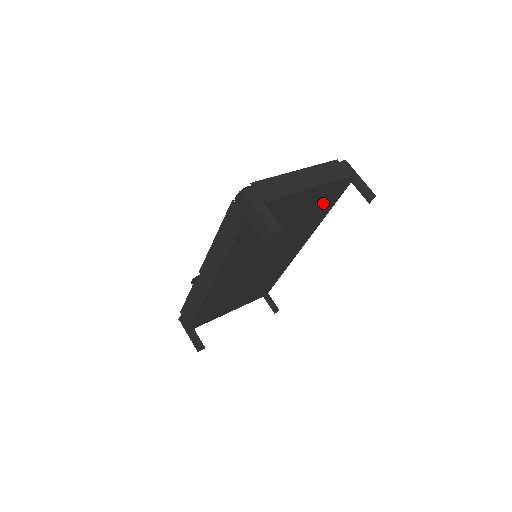
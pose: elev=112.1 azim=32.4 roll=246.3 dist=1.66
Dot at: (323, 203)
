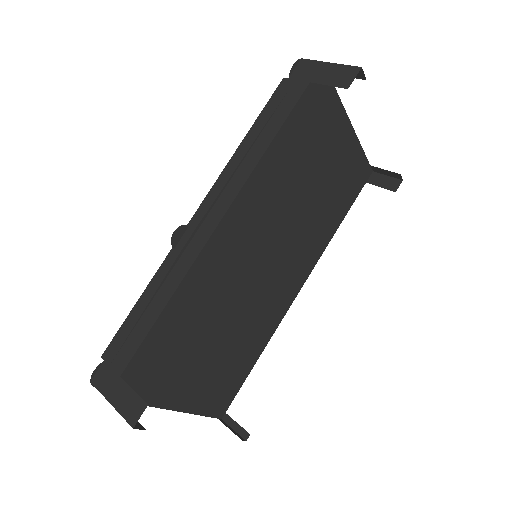
Dot at: (343, 191)
